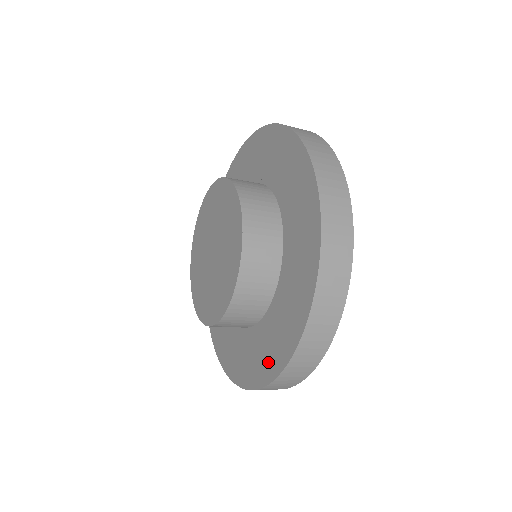
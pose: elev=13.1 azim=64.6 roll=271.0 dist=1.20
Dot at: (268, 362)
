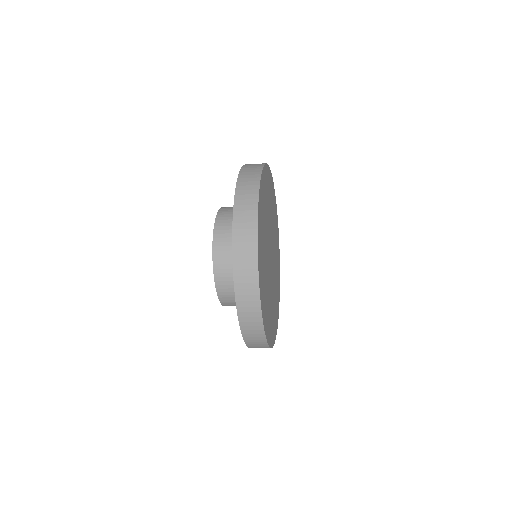
Dot at: occluded
